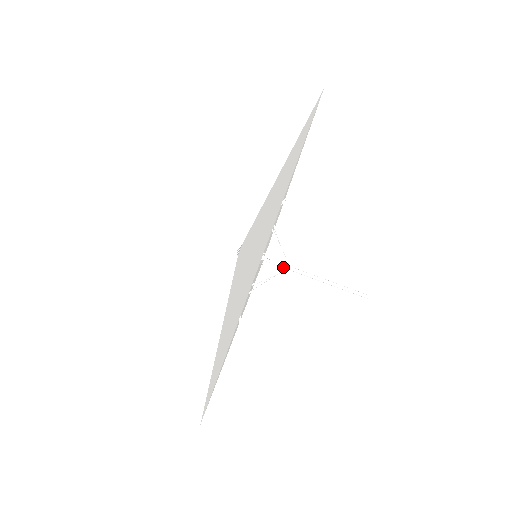
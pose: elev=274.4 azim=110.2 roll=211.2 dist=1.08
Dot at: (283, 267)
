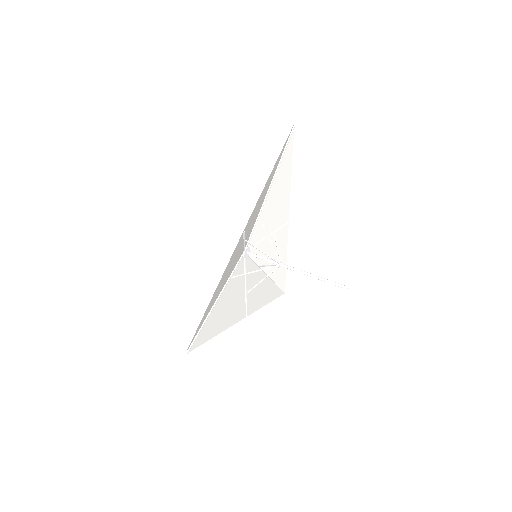
Dot at: (276, 264)
